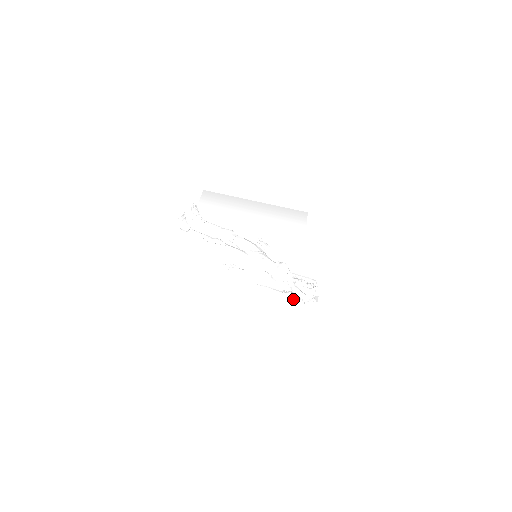
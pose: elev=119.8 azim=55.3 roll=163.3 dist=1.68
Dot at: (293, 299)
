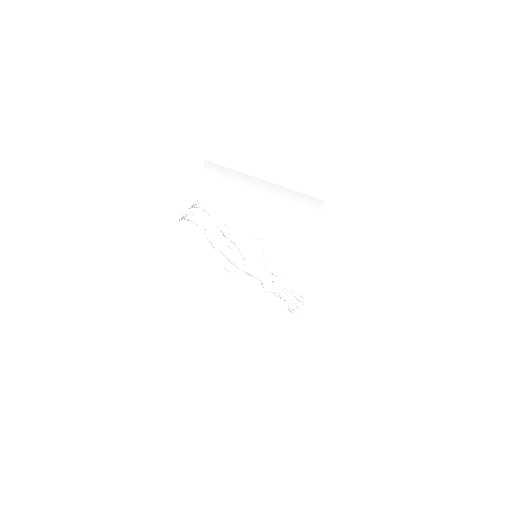
Dot at: occluded
